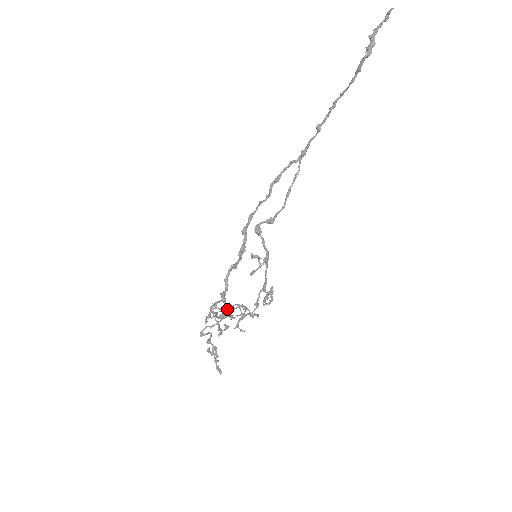
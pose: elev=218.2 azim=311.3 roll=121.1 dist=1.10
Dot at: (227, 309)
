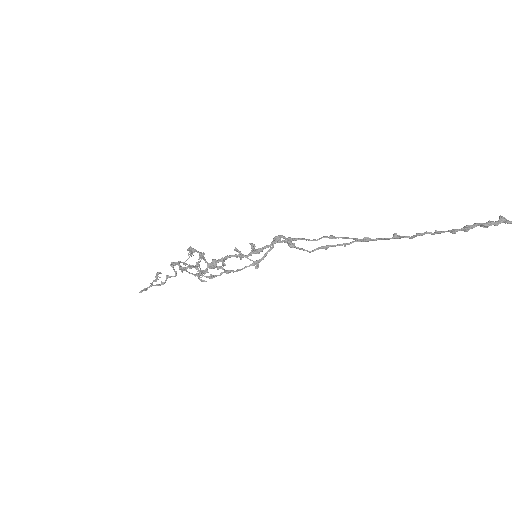
Dot at: (202, 272)
